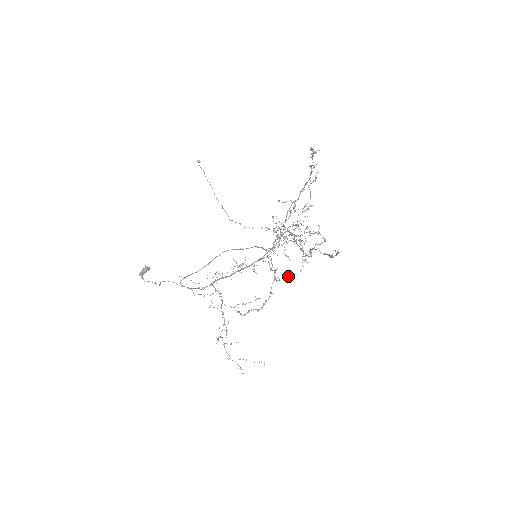
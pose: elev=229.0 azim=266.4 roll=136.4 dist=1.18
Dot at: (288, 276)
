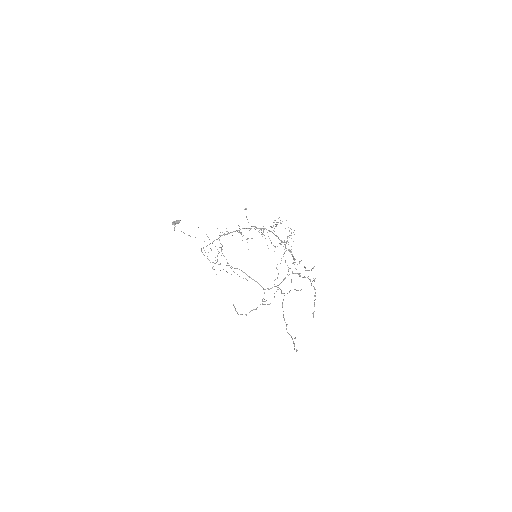
Dot at: occluded
